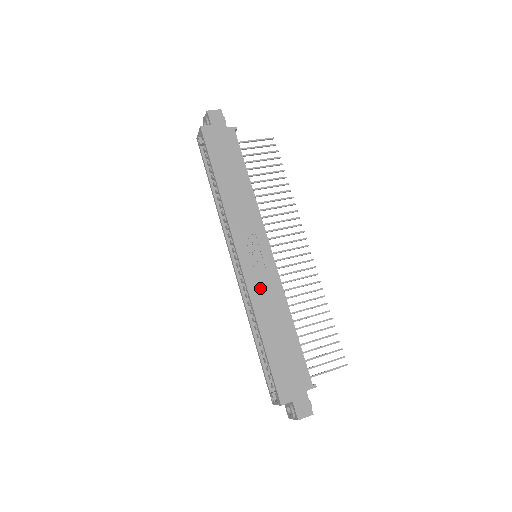
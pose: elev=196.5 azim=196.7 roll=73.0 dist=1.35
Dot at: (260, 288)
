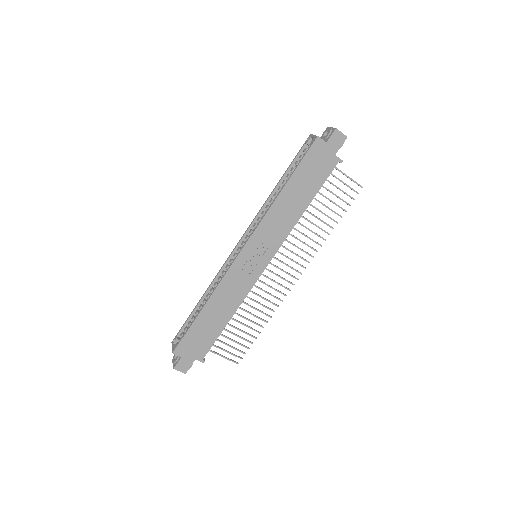
Dot at: (234, 281)
